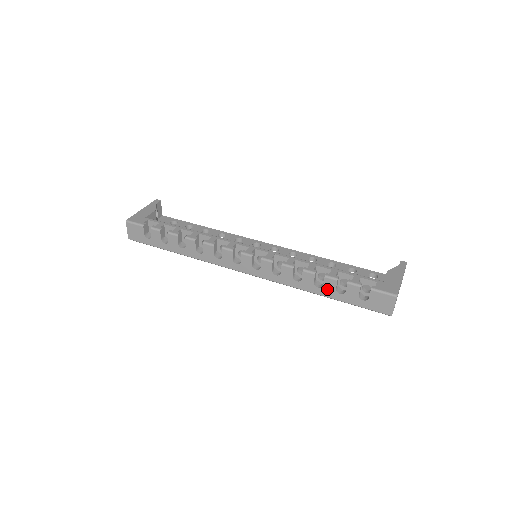
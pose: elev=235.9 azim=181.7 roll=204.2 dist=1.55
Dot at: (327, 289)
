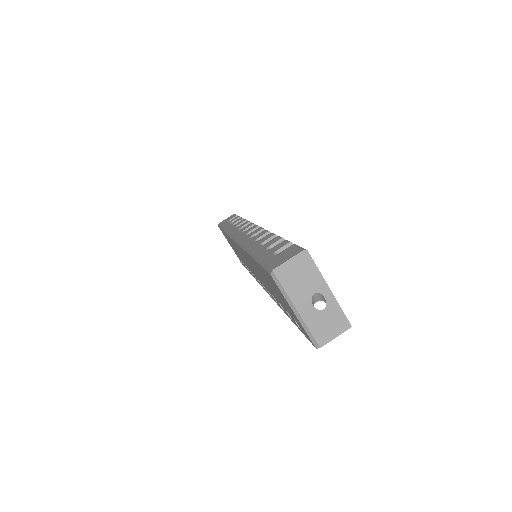
Dot at: (264, 246)
